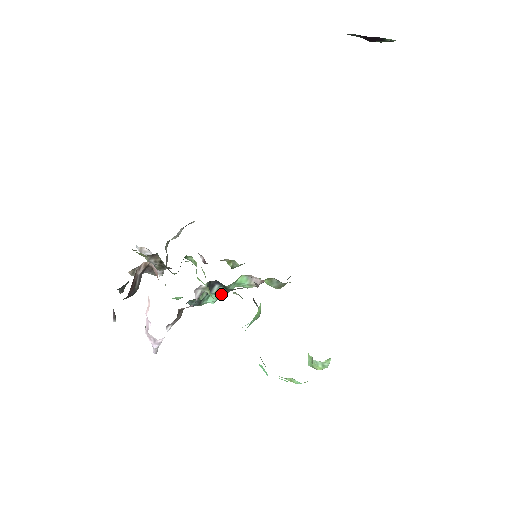
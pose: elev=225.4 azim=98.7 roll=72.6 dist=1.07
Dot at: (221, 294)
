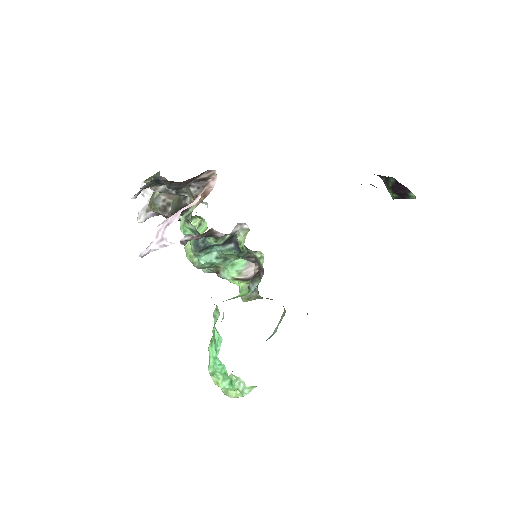
Dot at: (219, 259)
